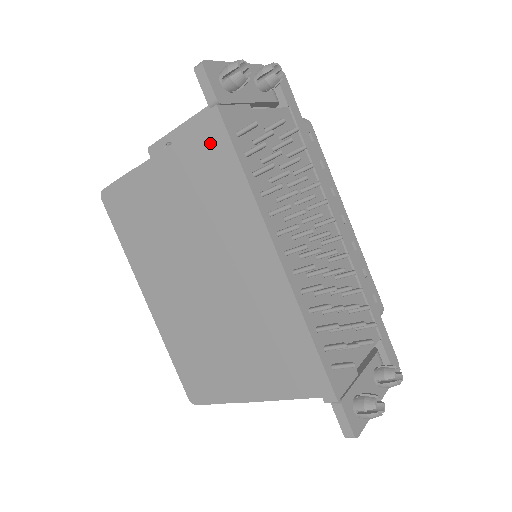
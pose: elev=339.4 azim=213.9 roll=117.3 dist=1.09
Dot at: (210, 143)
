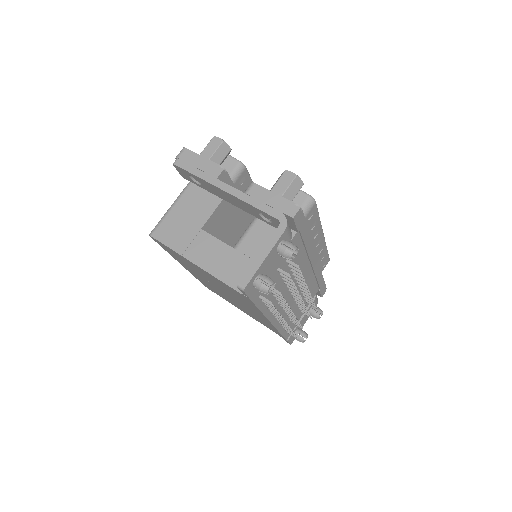
Dot at: (241, 296)
